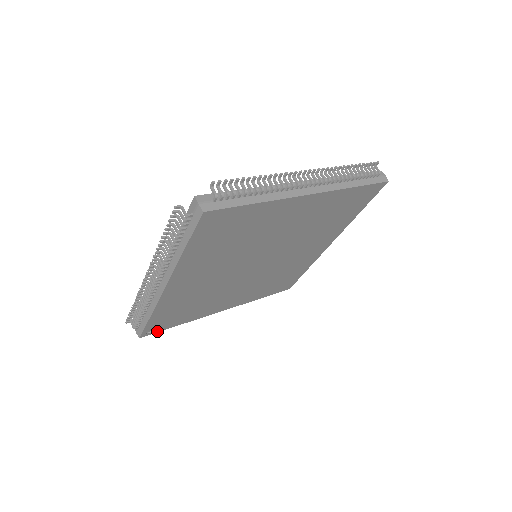
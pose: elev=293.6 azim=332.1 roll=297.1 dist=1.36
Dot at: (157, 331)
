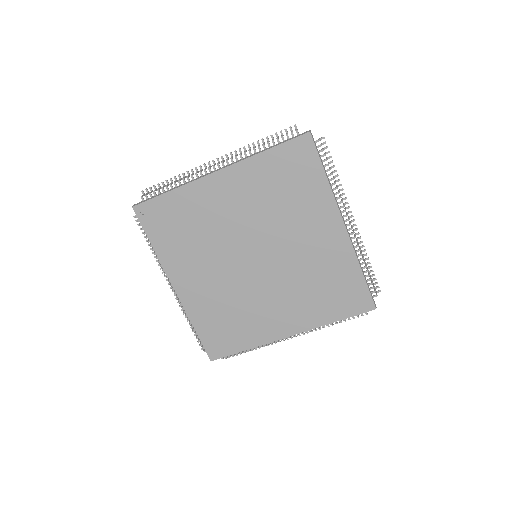
Dot at: (142, 222)
